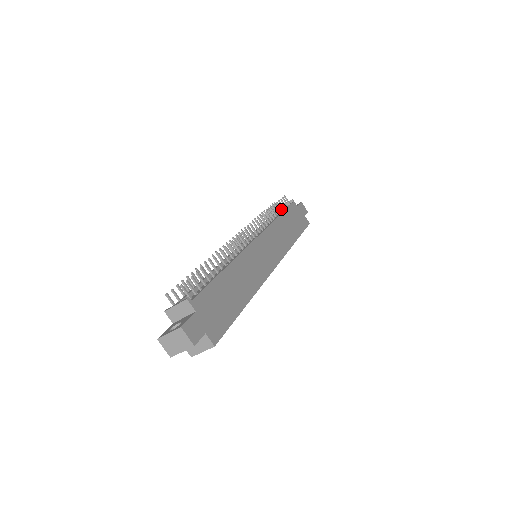
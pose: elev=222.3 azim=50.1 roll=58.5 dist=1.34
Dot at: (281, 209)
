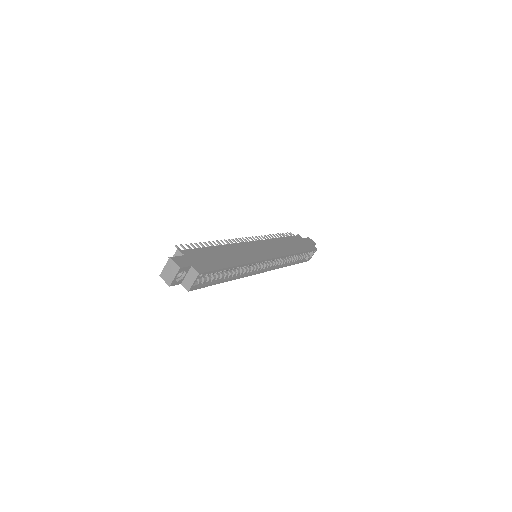
Dot at: occluded
